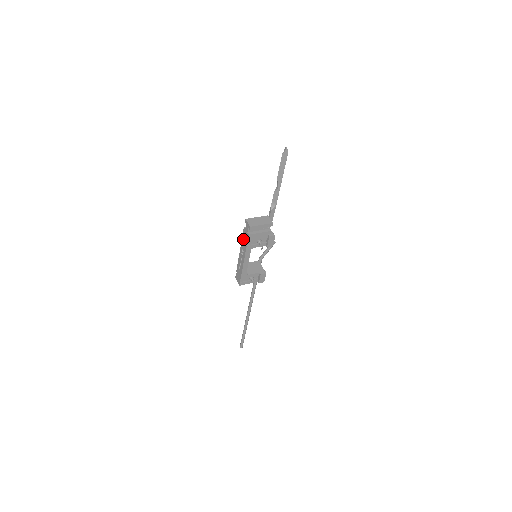
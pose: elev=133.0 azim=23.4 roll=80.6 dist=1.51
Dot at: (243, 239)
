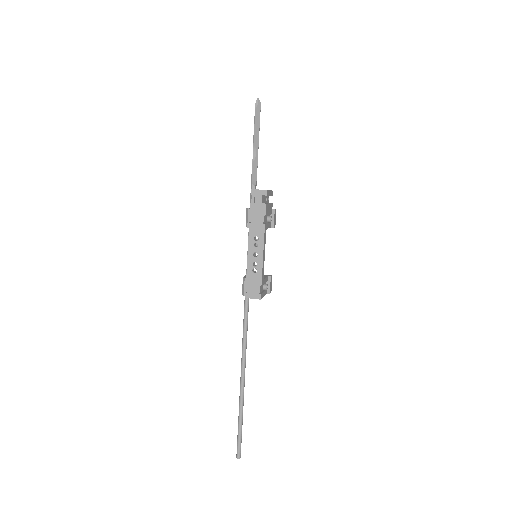
Dot at: (253, 221)
